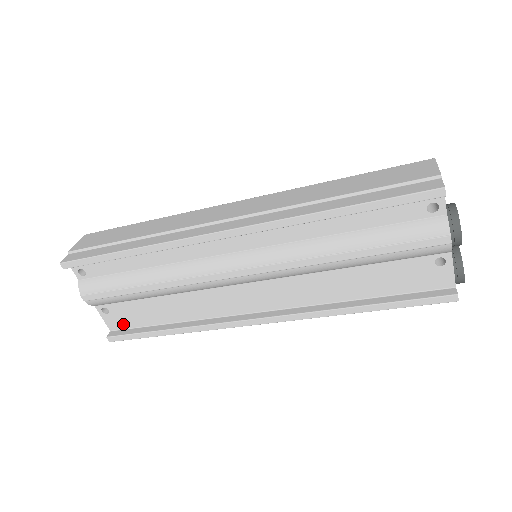
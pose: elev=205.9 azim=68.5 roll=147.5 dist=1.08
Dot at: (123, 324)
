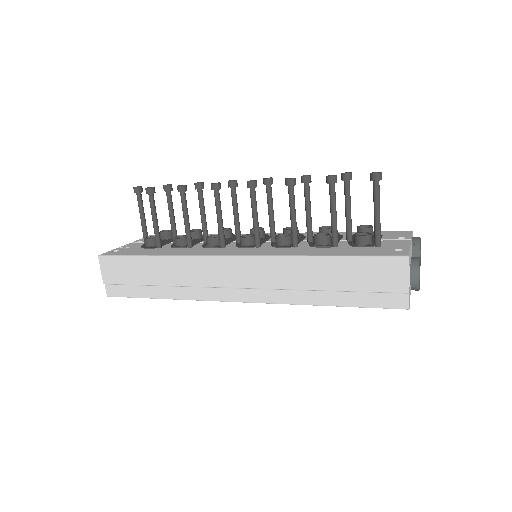
Dot at: occluded
